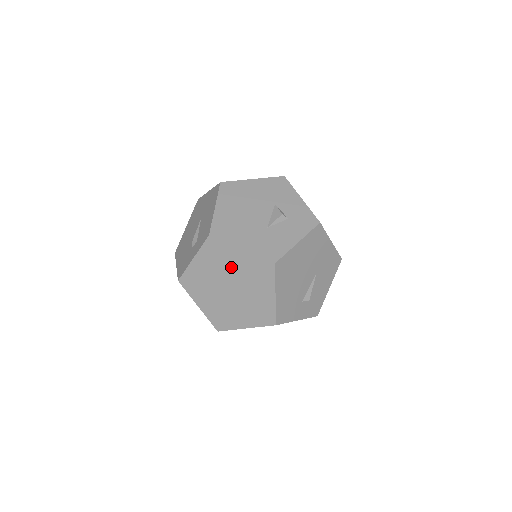
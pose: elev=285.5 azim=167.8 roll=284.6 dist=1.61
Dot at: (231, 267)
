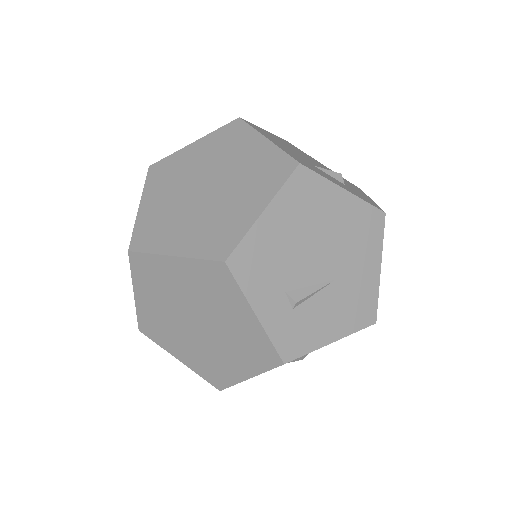
Dot at: (233, 159)
